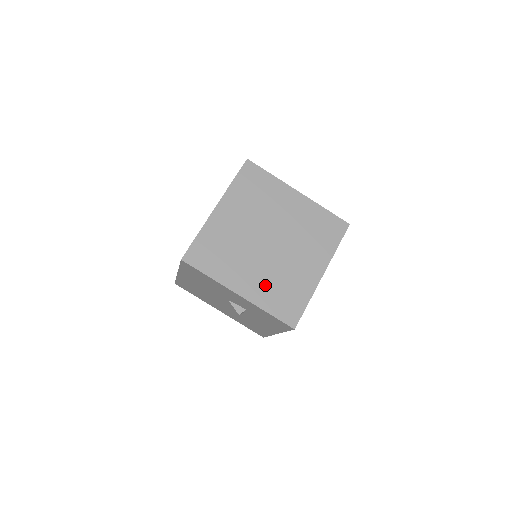
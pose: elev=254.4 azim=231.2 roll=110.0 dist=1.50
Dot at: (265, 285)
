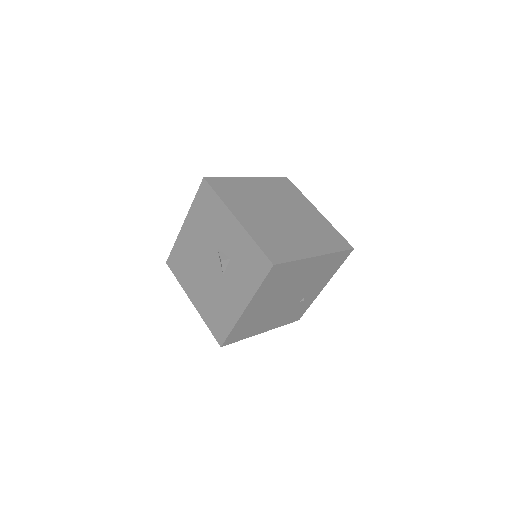
Dot at: (263, 228)
